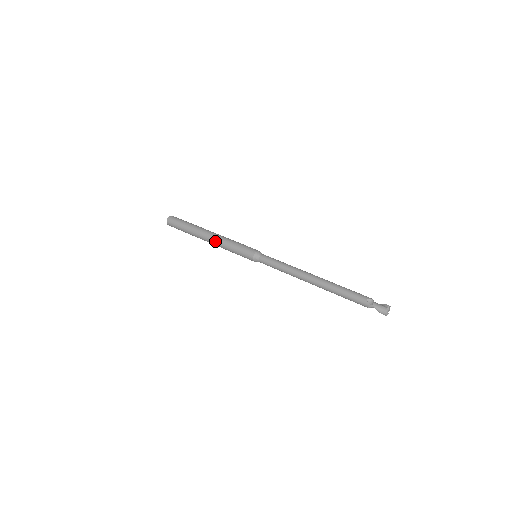
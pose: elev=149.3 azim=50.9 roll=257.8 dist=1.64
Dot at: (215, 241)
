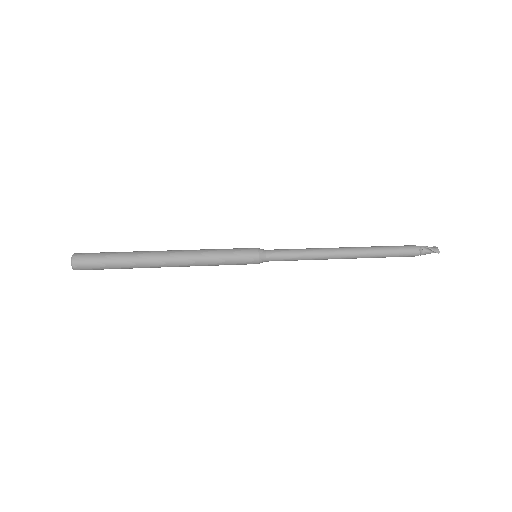
Dot at: (186, 252)
